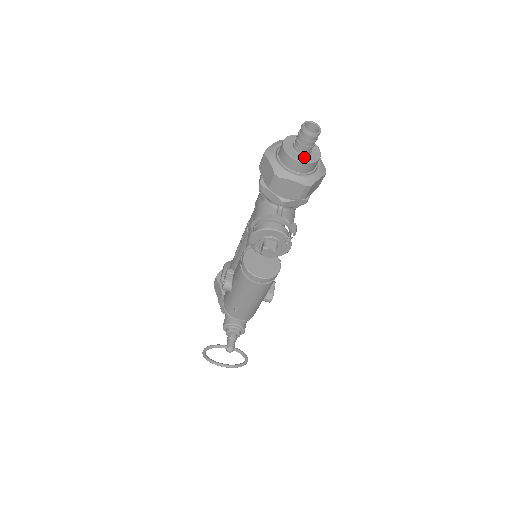
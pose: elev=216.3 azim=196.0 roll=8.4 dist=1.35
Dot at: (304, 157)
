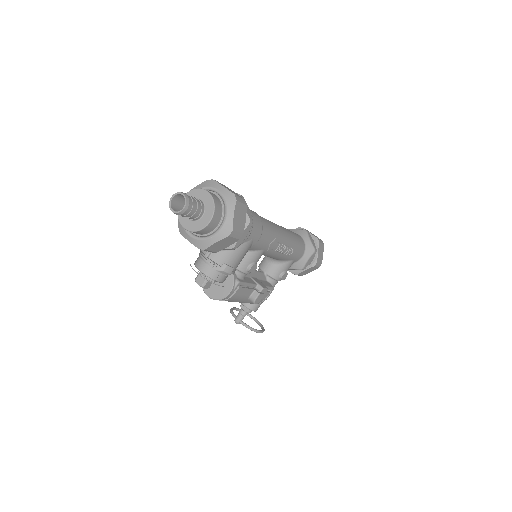
Dot at: (190, 223)
